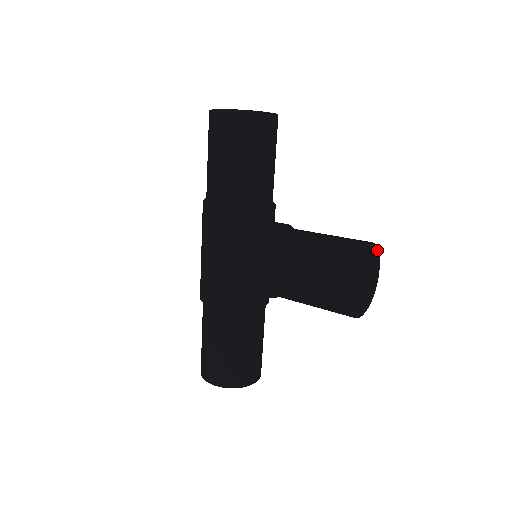
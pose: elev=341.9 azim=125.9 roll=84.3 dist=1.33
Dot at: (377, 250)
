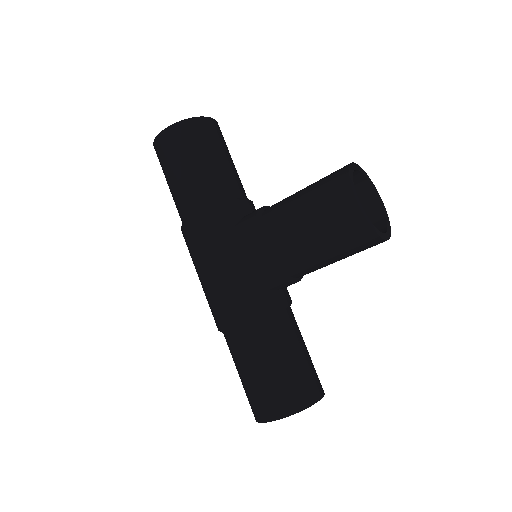
Dot at: (367, 176)
